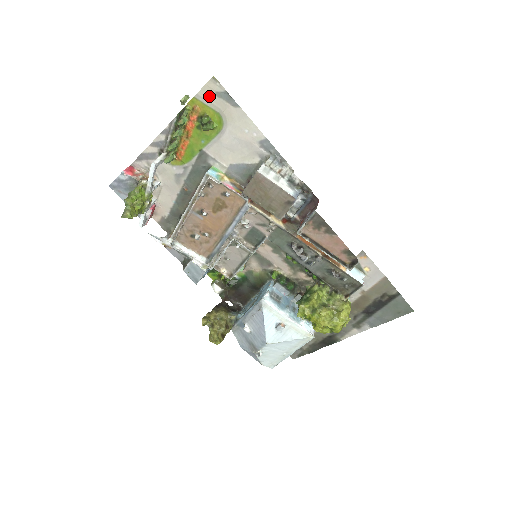
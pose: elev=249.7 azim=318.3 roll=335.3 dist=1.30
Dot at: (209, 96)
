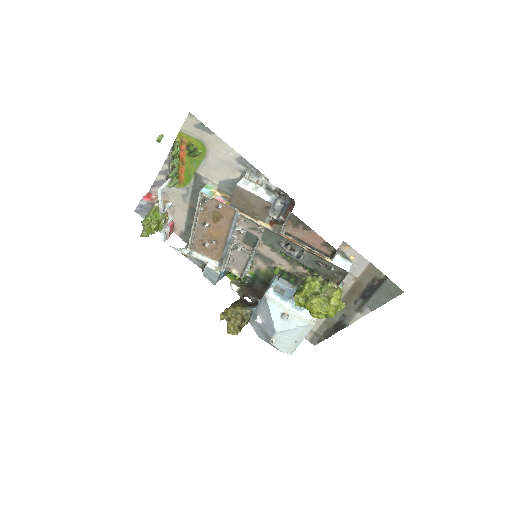
Dot at: (190, 129)
